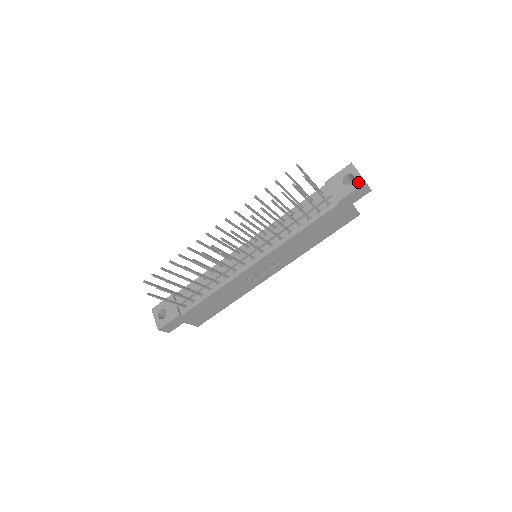
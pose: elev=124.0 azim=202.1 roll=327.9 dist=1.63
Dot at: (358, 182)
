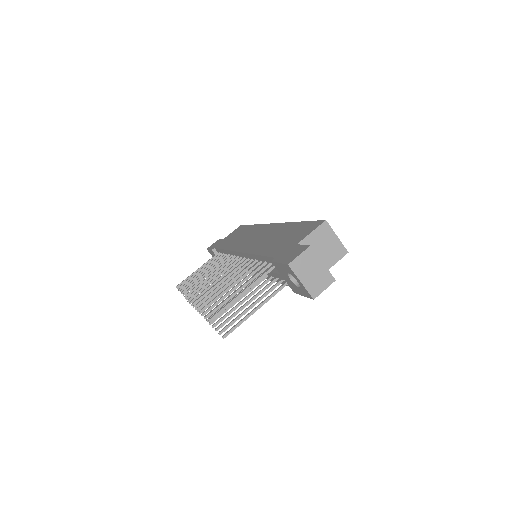
Dot at: (305, 293)
